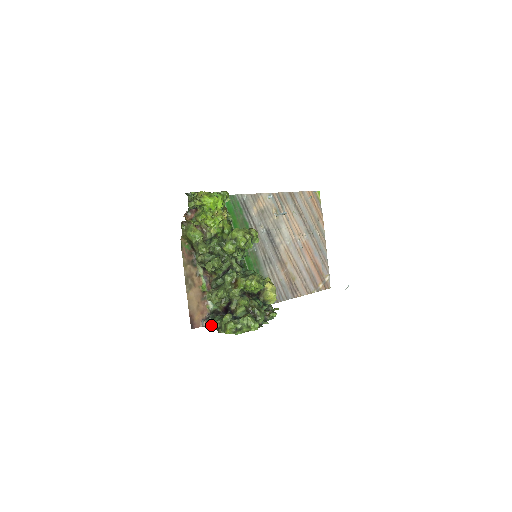
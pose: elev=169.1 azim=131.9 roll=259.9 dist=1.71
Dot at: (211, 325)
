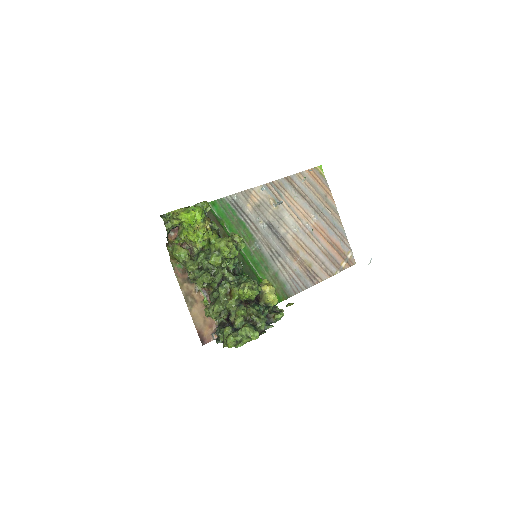
Dot at: (219, 338)
